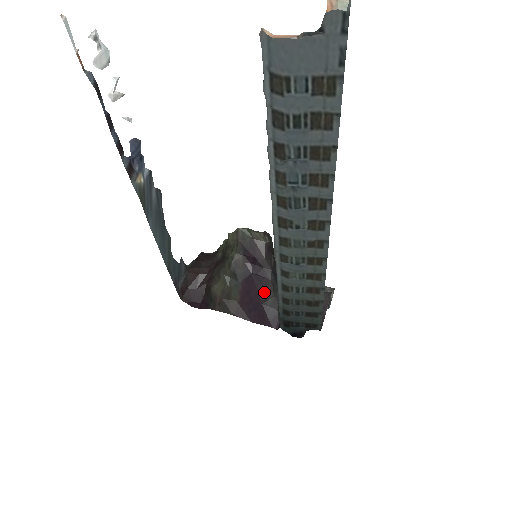
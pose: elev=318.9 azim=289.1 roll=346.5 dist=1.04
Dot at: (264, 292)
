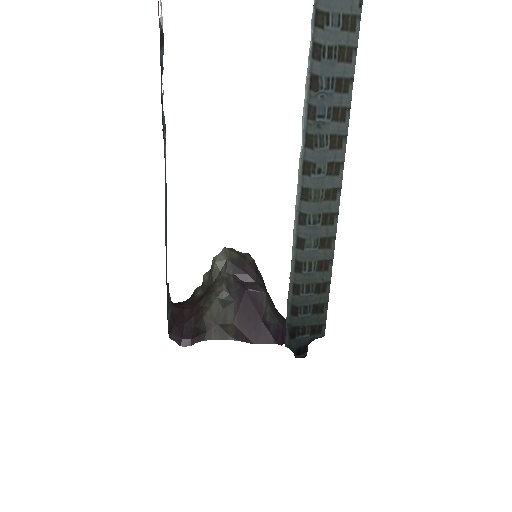
Dot at: (261, 307)
